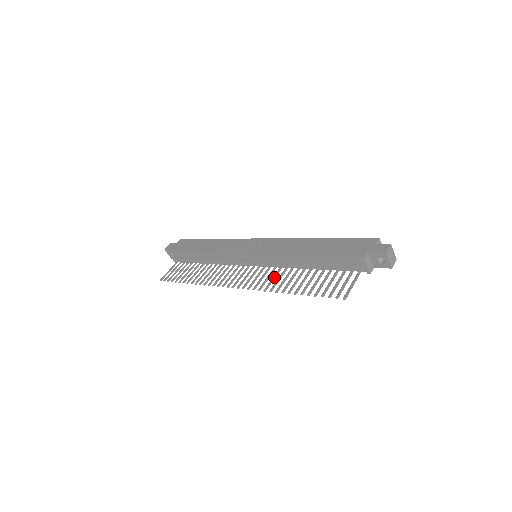
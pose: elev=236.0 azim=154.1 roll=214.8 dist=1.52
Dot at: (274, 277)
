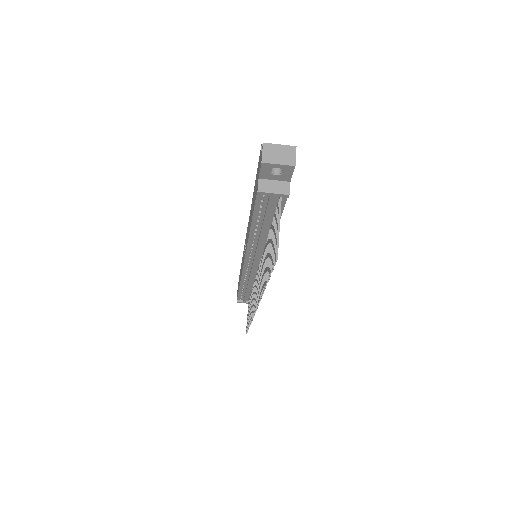
Dot at: occluded
